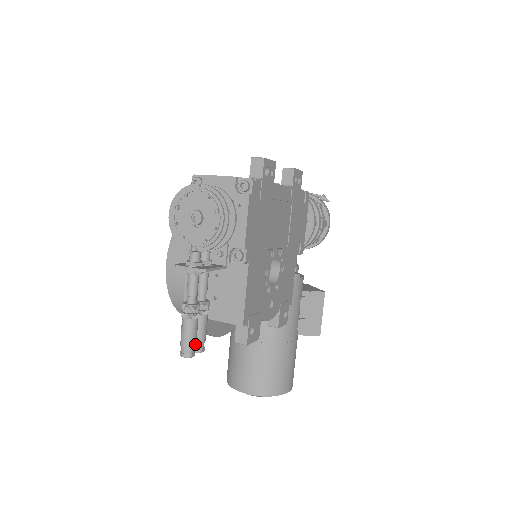
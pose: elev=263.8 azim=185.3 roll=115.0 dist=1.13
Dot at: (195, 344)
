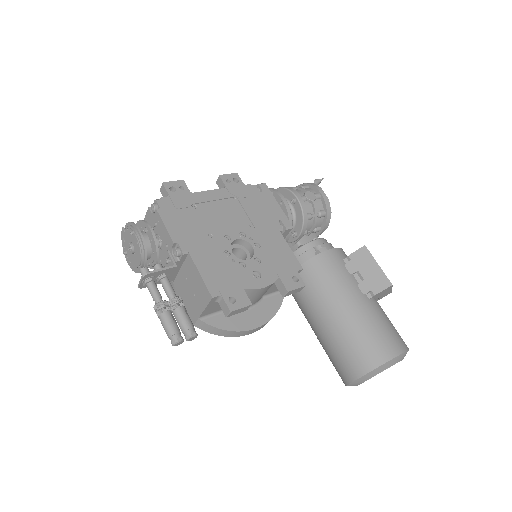
Dot at: (177, 331)
